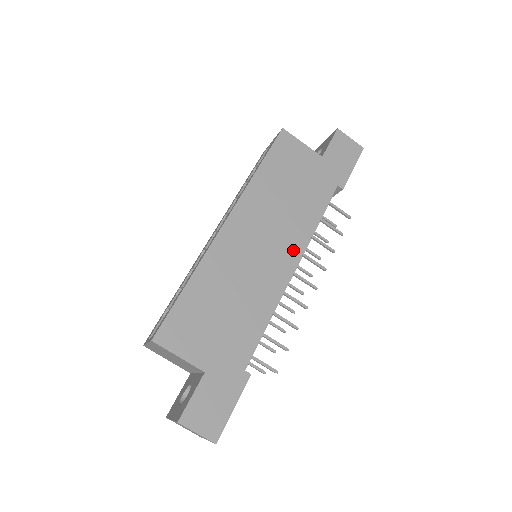
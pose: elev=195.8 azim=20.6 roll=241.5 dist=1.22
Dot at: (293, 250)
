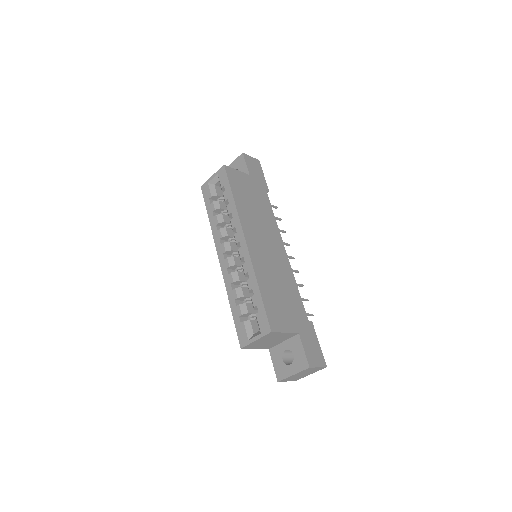
Dot at: (278, 240)
